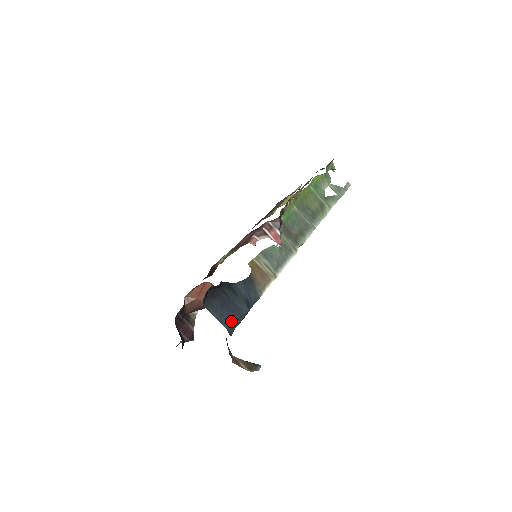
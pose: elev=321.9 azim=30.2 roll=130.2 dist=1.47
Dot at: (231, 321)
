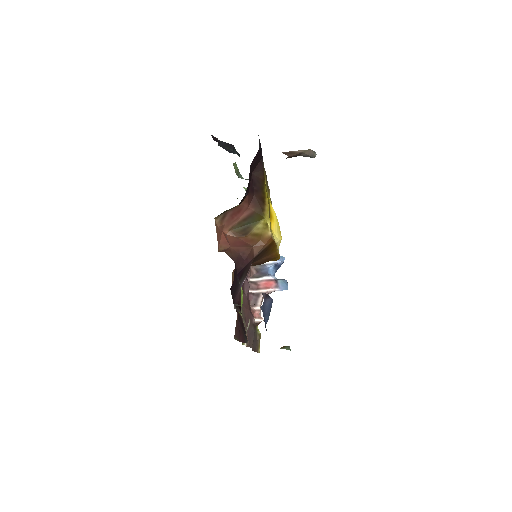
Dot at: occluded
